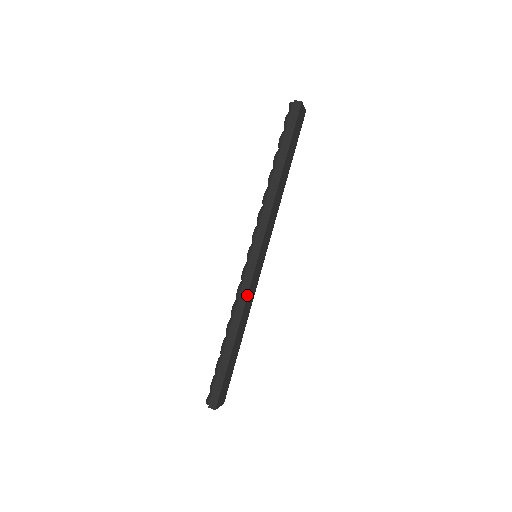
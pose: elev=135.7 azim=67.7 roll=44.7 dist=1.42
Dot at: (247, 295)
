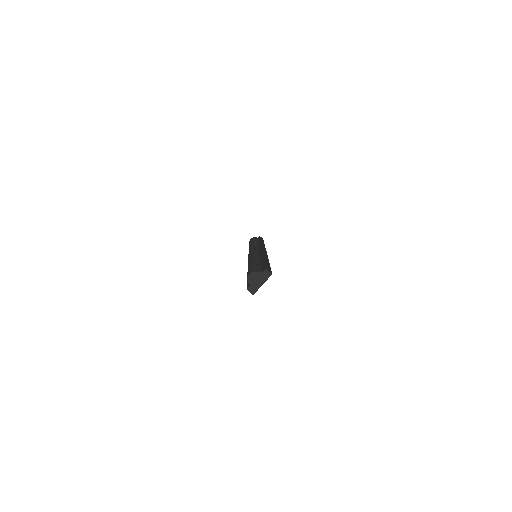
Dot at: occluded
